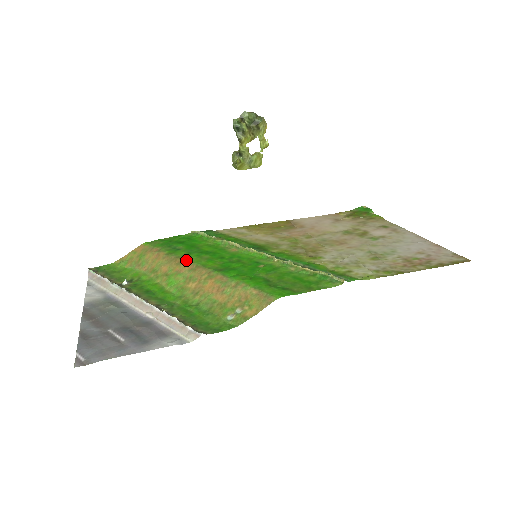
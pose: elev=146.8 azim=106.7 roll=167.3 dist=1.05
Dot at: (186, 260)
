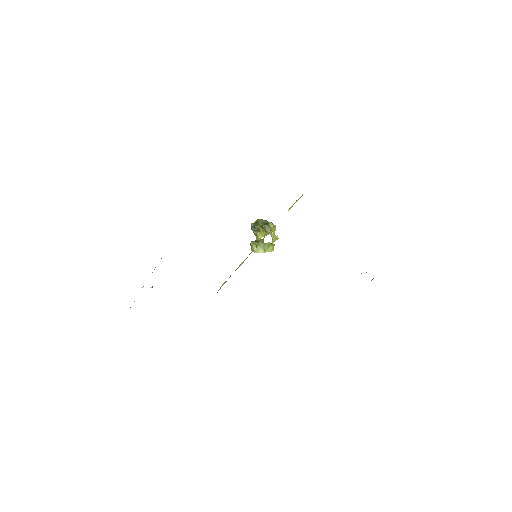
Dot at: occluded
